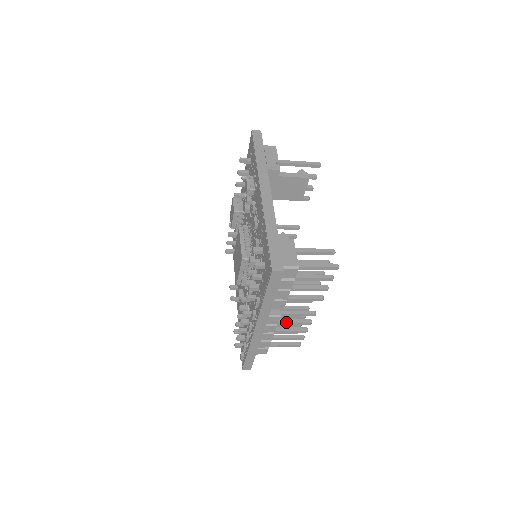
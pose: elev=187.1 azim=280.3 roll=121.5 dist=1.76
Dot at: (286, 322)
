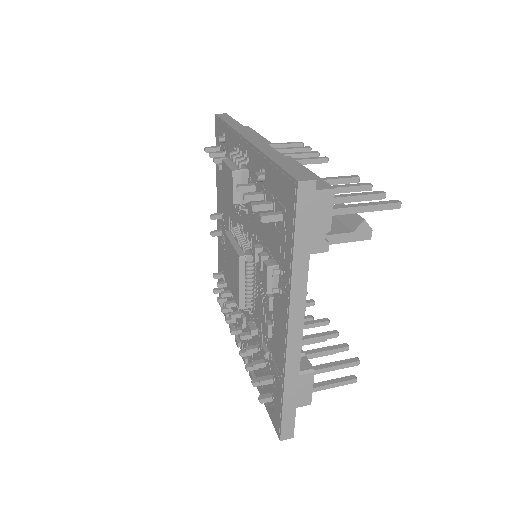
Dot at: occluded
